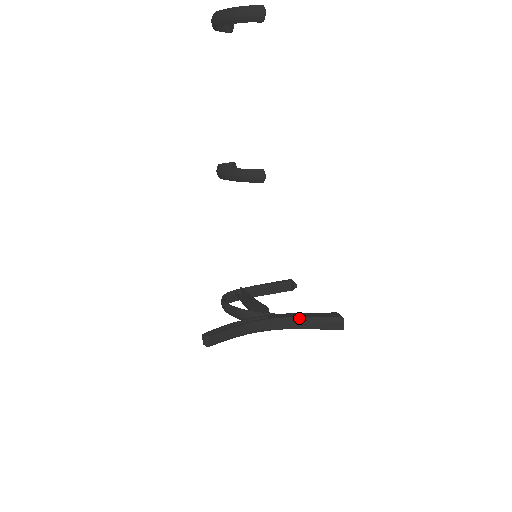
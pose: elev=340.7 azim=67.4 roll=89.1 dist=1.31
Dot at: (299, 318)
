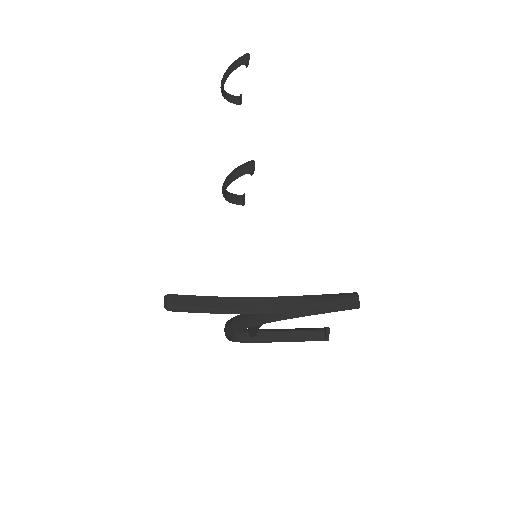
Dot at: (297, 297)
